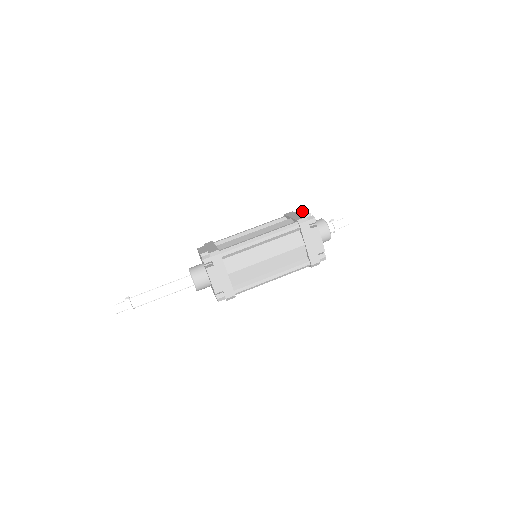
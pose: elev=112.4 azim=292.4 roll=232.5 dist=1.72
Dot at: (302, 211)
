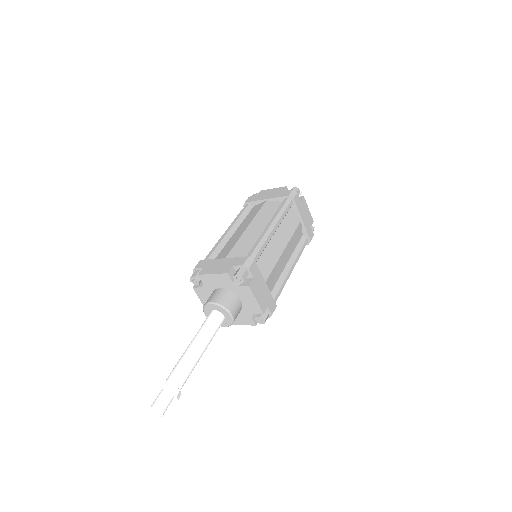
Dot at: (268, 190)
